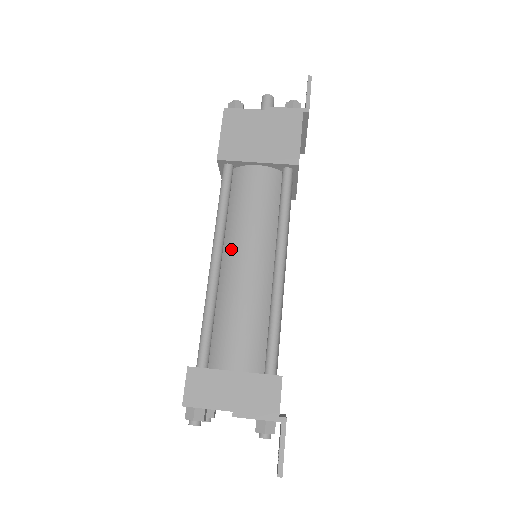
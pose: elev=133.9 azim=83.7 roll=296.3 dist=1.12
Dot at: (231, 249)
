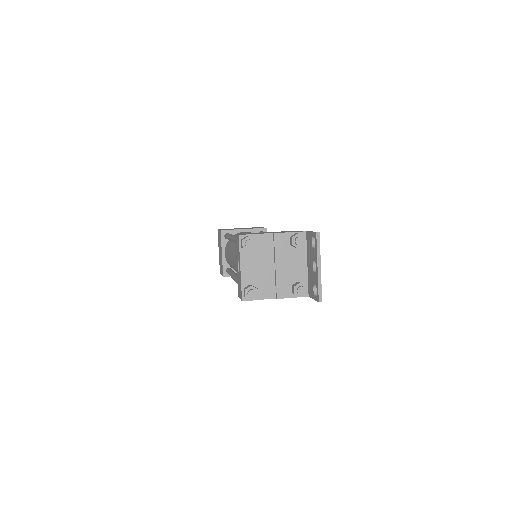
Dot at: occluded
